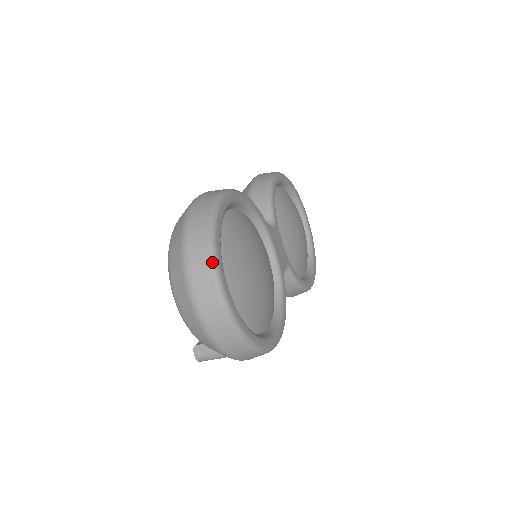
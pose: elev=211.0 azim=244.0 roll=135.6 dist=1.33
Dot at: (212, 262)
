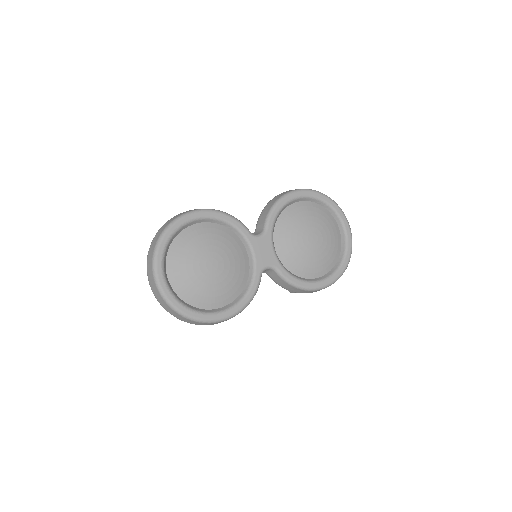
Dot at: (153, 257)
